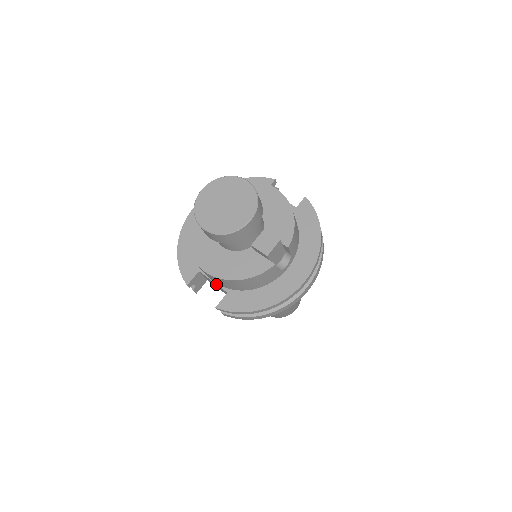
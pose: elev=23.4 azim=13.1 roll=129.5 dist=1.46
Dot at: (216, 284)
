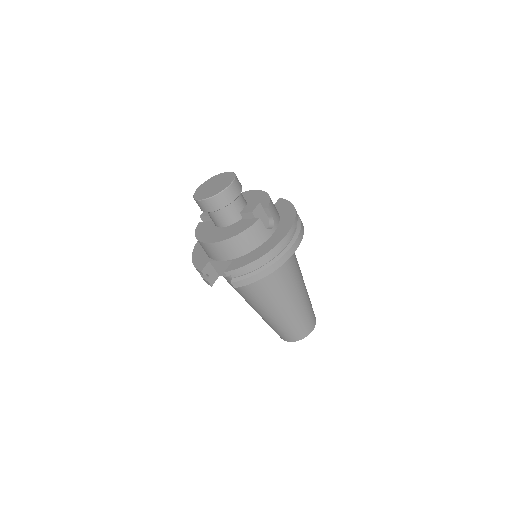
Dot at: (223, 261)
